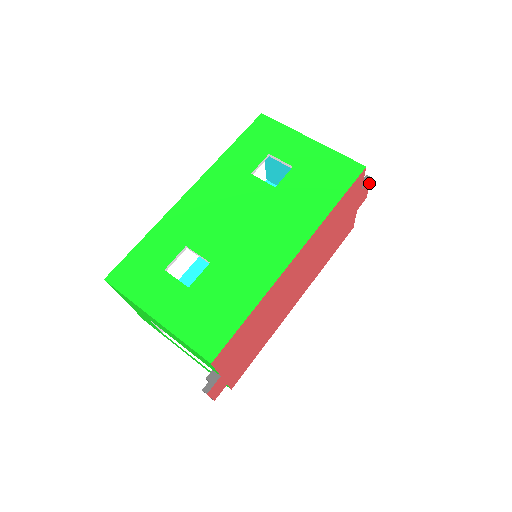
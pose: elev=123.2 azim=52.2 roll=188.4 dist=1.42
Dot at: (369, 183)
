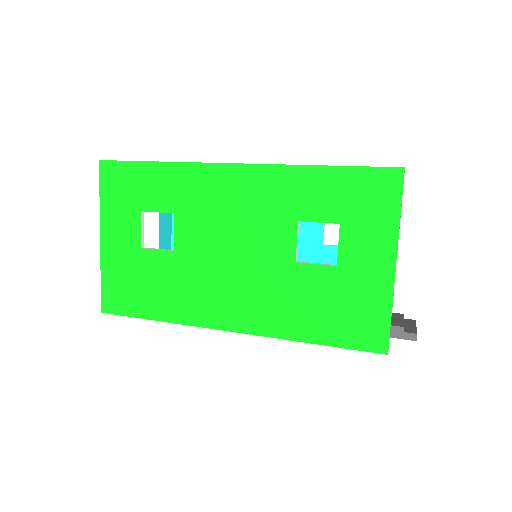
Dot at: occluded
